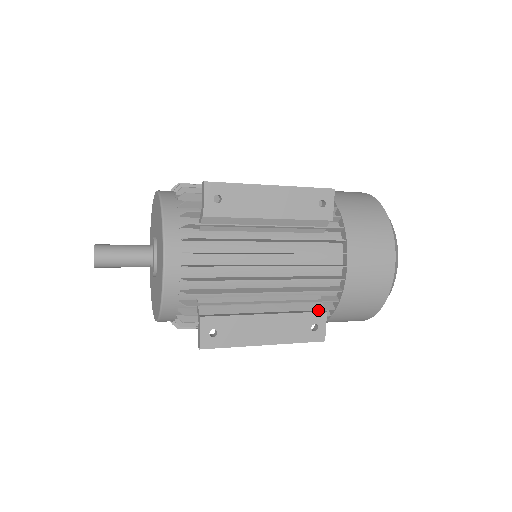
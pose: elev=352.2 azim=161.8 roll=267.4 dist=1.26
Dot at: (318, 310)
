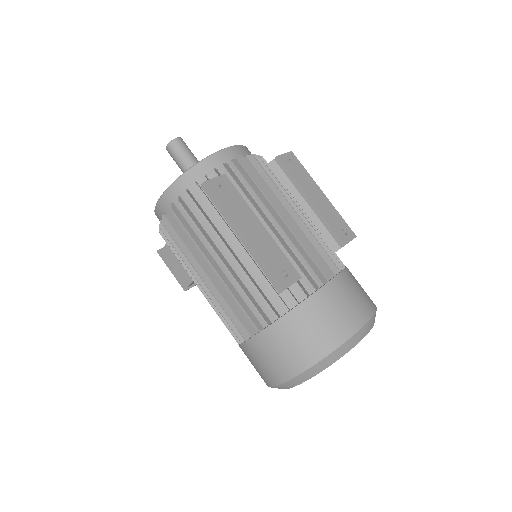
Dot at: occluded
